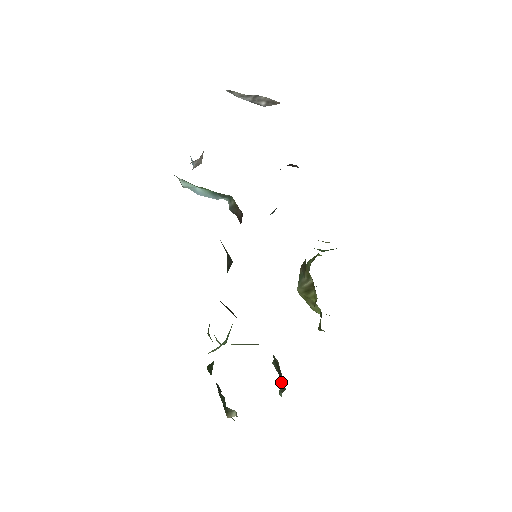
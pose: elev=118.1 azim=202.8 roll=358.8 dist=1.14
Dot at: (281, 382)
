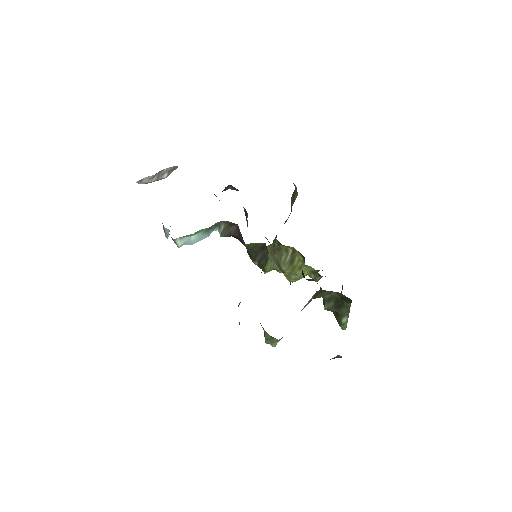
Dot at: (341, 312)
